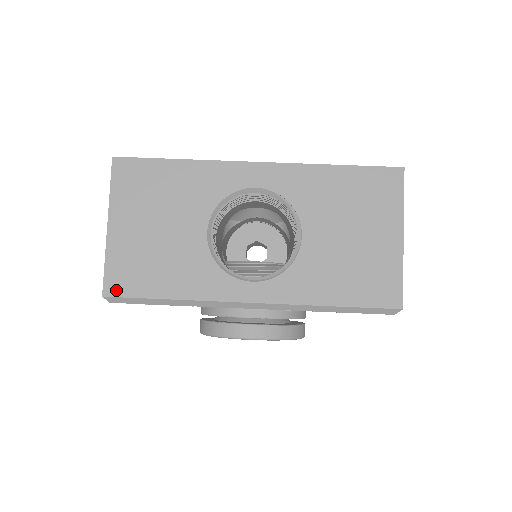
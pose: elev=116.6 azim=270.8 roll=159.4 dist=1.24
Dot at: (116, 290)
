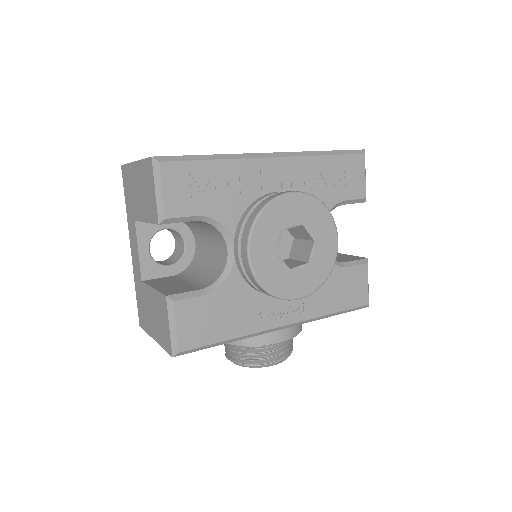
Dot at: (162, 157)
